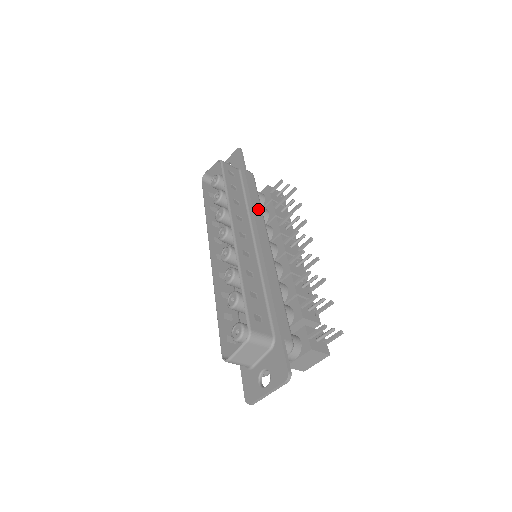
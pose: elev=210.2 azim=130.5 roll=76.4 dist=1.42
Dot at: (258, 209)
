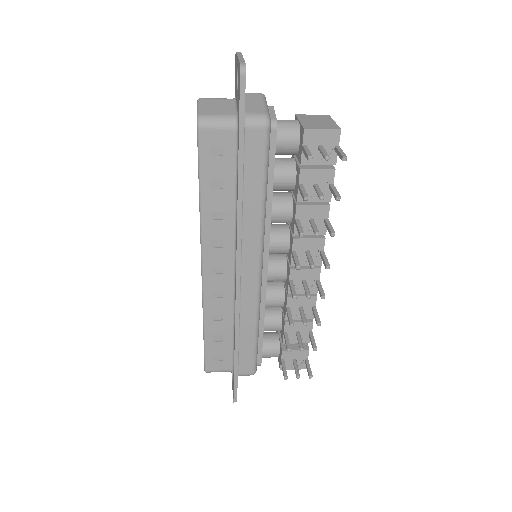
Dot at: (254, 215)
